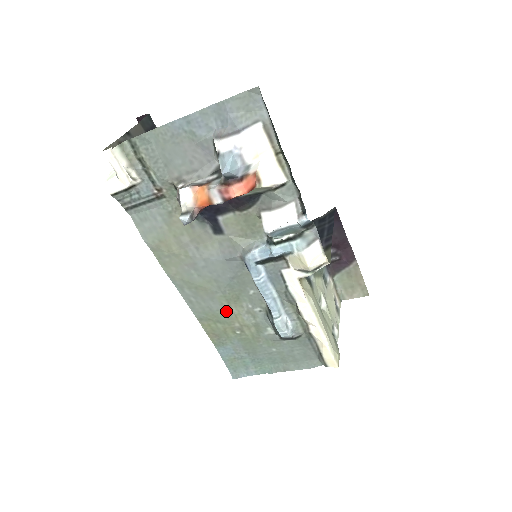
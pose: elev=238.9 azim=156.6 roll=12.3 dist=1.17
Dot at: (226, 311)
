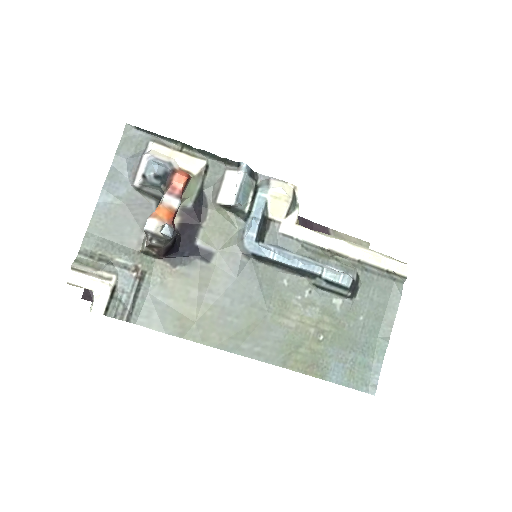
Dot at: (291, 327)
